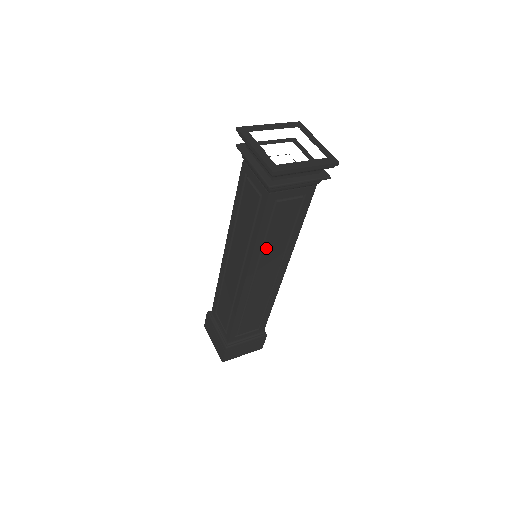
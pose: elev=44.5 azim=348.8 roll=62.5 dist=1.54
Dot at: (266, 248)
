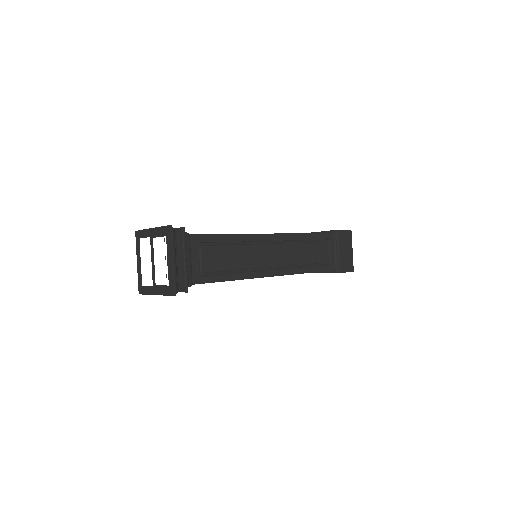
Dot at: occluded
